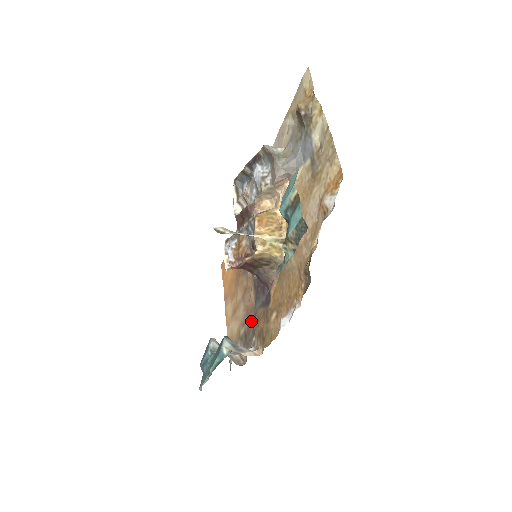
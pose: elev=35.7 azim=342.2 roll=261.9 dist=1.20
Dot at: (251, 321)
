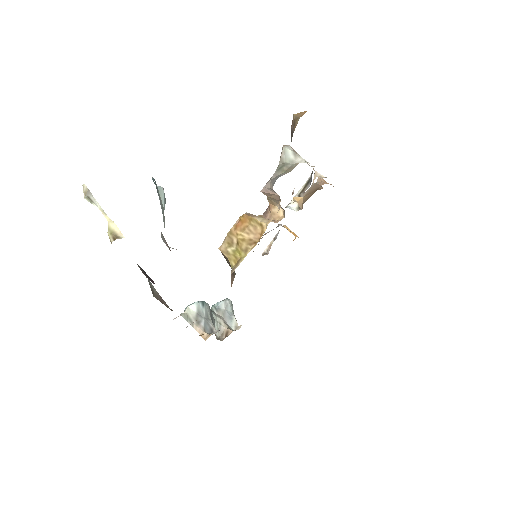
Dot at: occluded
